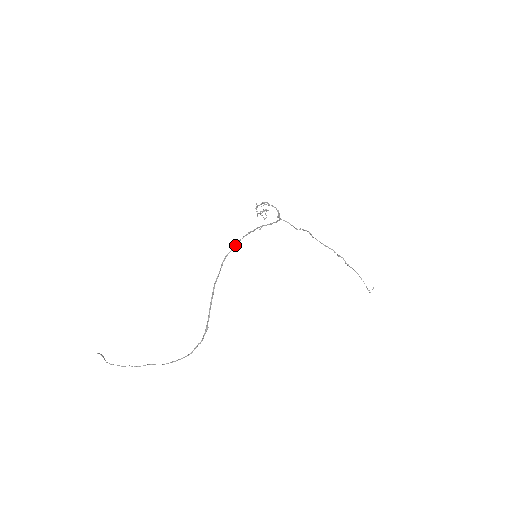
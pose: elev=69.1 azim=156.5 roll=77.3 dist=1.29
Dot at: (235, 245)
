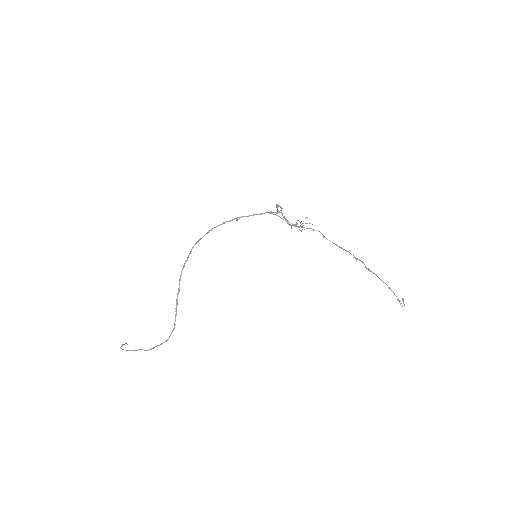
Dot at: (206, 233)
